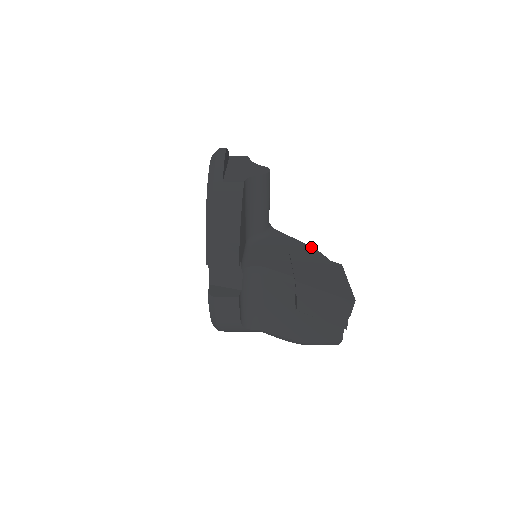
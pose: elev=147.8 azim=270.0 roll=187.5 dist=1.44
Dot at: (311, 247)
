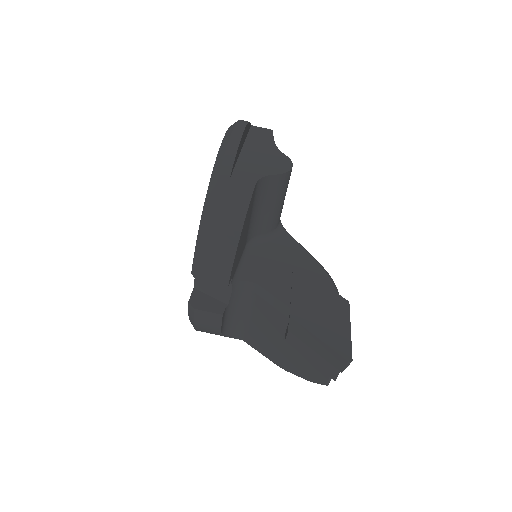
Dot at: (320, 266)
